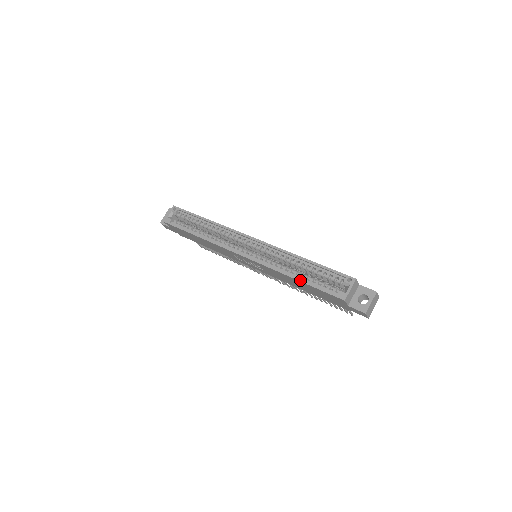
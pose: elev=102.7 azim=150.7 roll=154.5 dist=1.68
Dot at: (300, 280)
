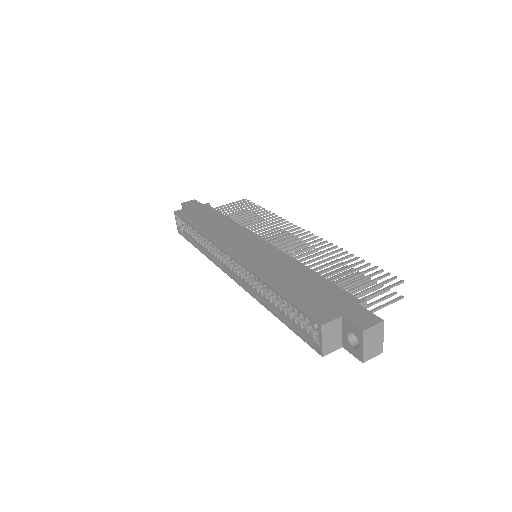
Dot at: (278, 318)
